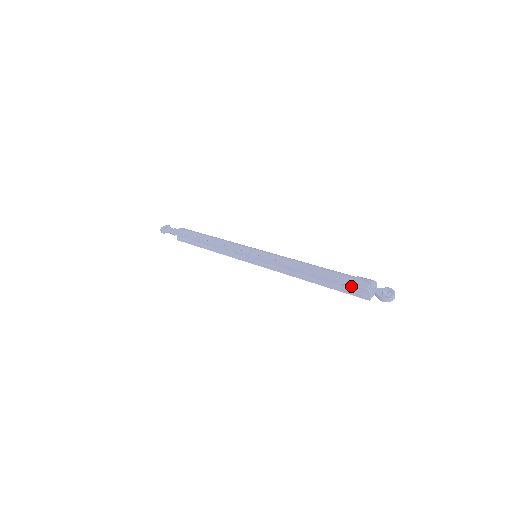
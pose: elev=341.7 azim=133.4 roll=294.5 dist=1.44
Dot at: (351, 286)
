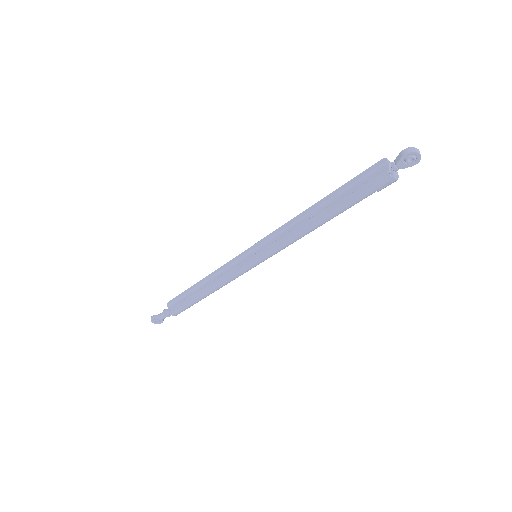
Dot at: (365, 173)
